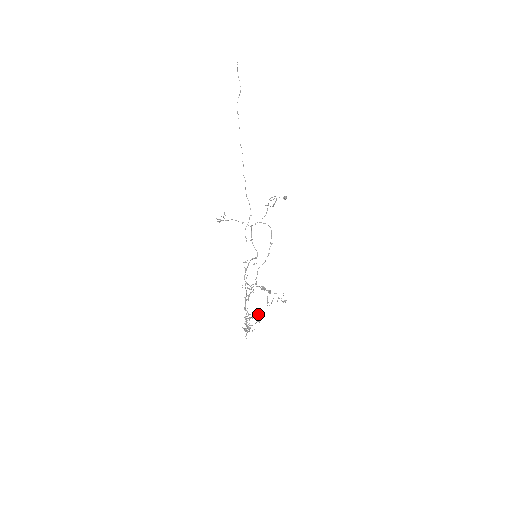
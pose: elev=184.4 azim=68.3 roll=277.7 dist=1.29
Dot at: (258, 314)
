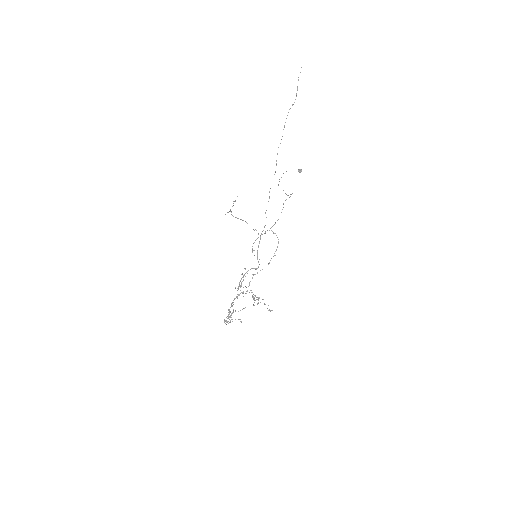
Dot at: occluded
